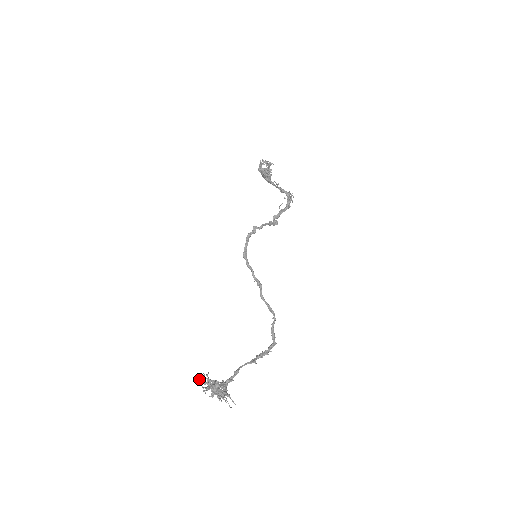
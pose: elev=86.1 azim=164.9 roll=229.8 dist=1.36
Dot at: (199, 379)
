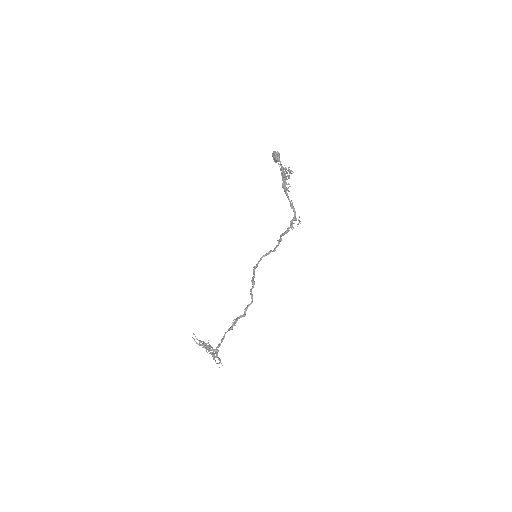
Dot at: occluded
